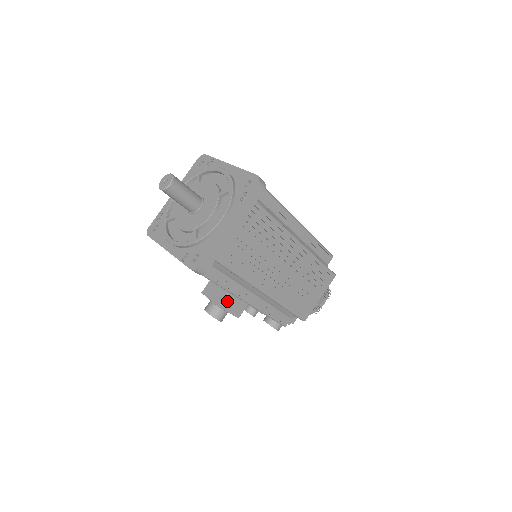
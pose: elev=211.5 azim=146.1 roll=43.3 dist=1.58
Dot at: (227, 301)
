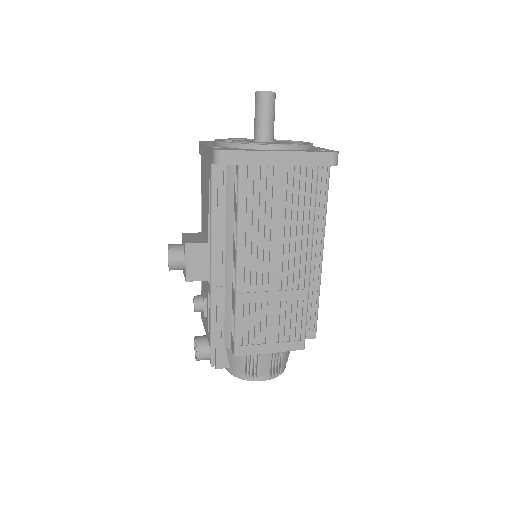
Dot at: (197, 249)
